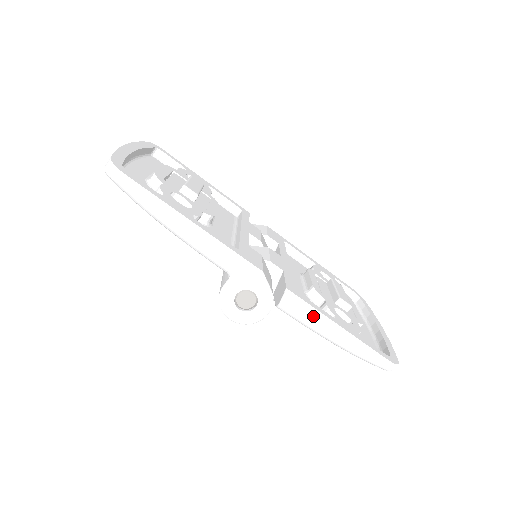
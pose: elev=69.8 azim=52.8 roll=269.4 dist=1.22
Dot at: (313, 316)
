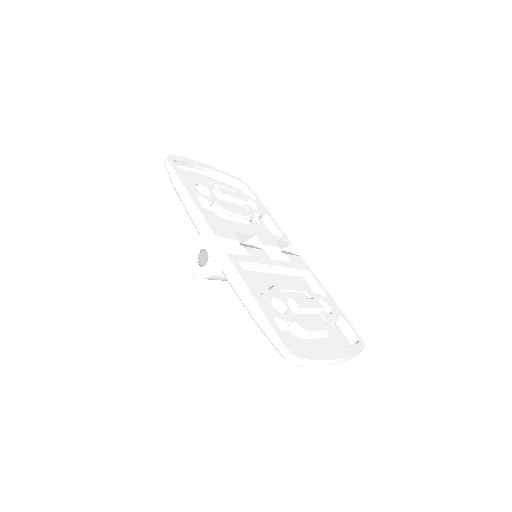
Dot at: (237, 281)
